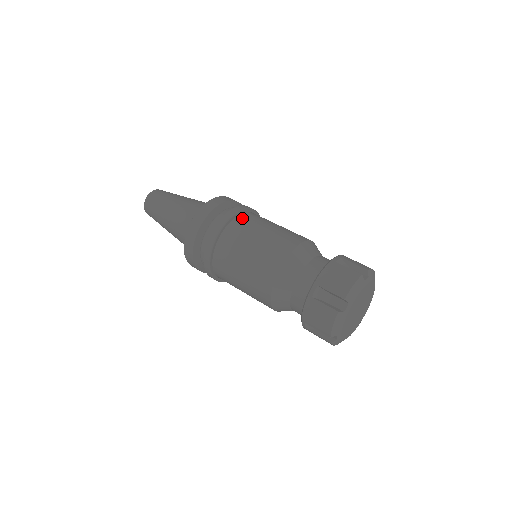
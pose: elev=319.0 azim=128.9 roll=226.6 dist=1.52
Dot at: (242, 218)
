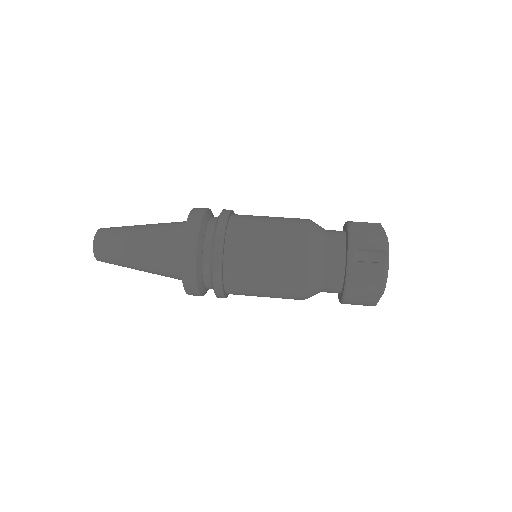
Dot at: (231, 255)
